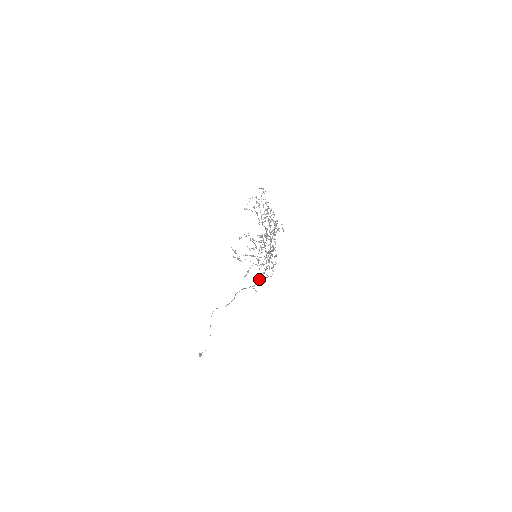
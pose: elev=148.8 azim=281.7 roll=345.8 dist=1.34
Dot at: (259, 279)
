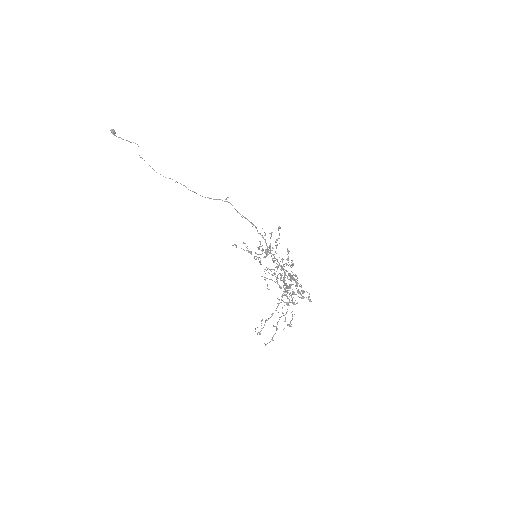
Dot at: occluded
